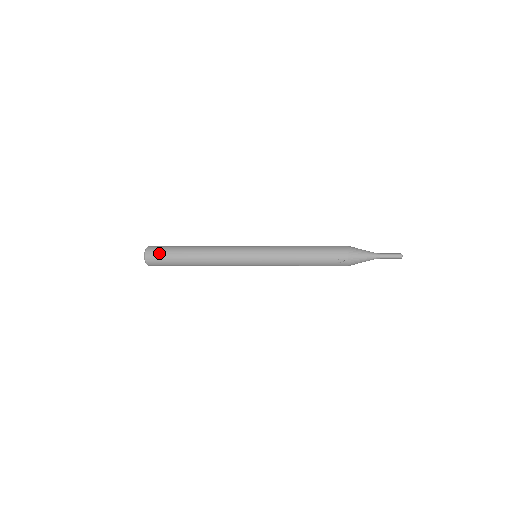
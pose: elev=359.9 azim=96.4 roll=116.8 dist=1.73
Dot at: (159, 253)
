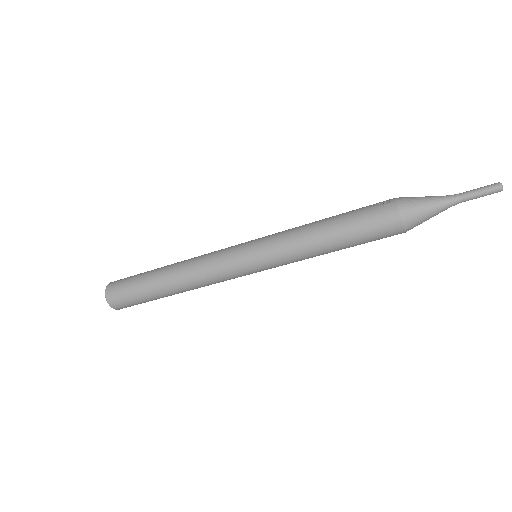
Dot at: occluded
